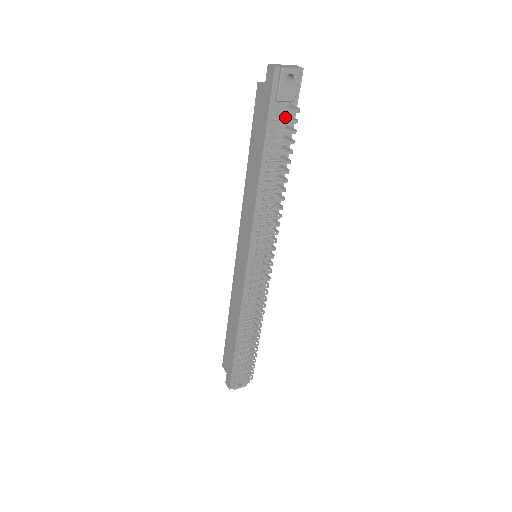
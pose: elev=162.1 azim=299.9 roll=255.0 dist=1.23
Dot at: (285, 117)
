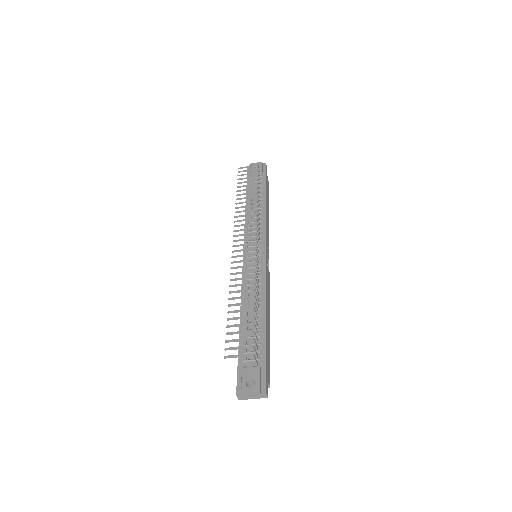
Dot at: occluded
